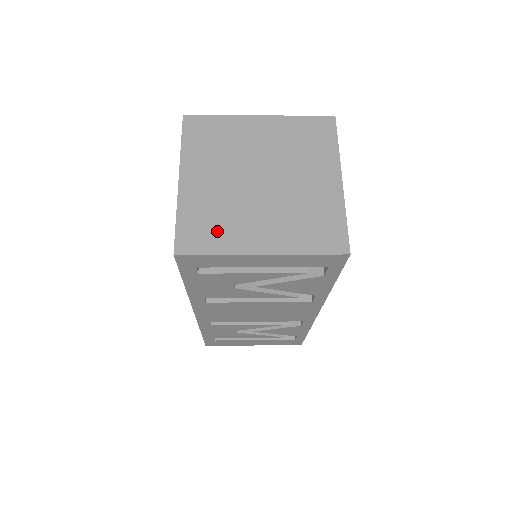
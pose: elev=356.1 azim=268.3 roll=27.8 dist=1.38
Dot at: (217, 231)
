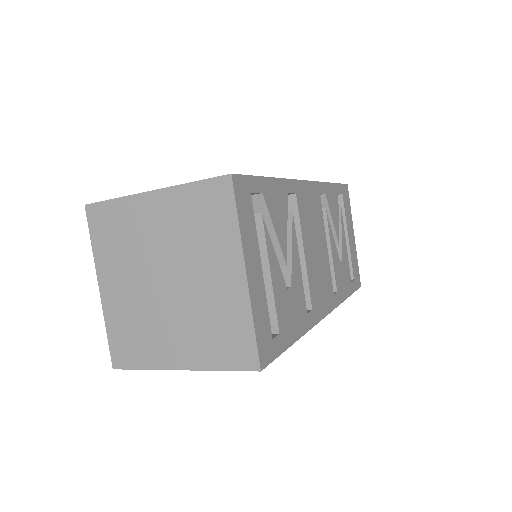
Dot at: (139, 345)
